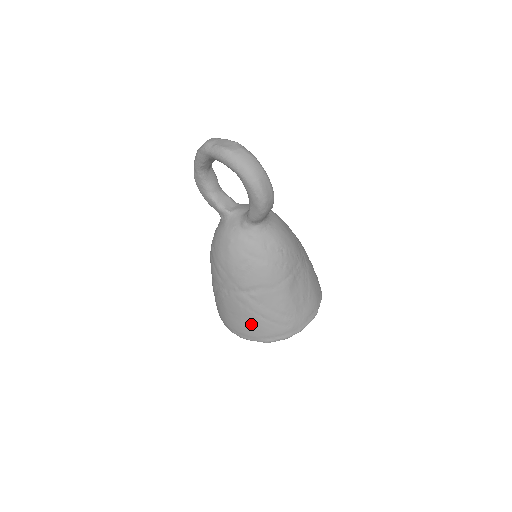
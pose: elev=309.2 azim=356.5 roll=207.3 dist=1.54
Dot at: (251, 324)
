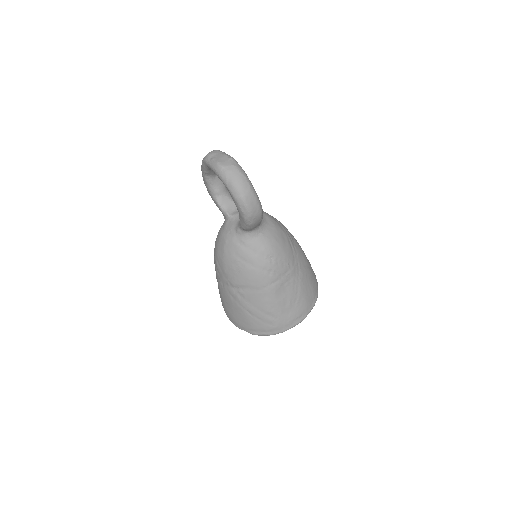
Dot at: (240, 316)
